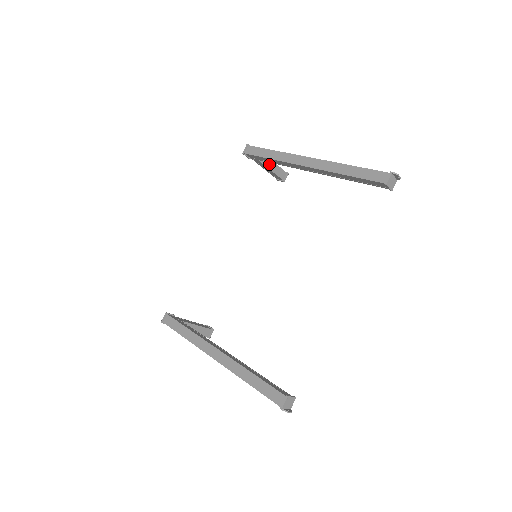
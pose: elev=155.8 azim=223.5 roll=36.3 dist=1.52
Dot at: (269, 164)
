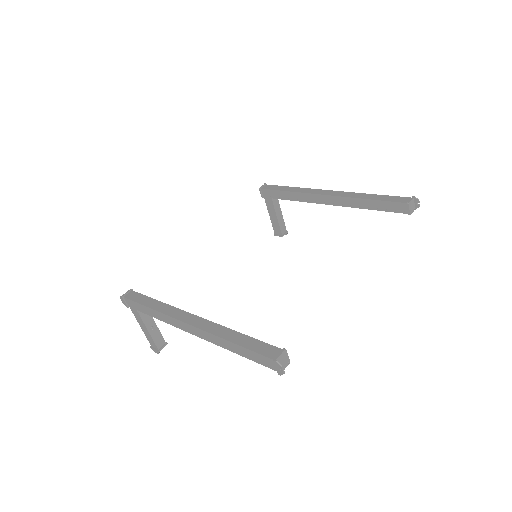
Dot at: (277, 210)
